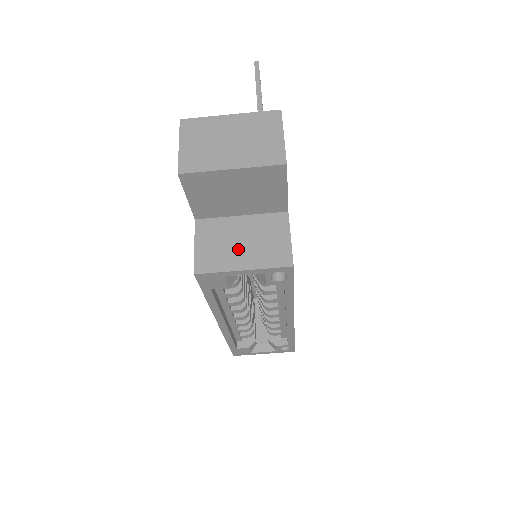
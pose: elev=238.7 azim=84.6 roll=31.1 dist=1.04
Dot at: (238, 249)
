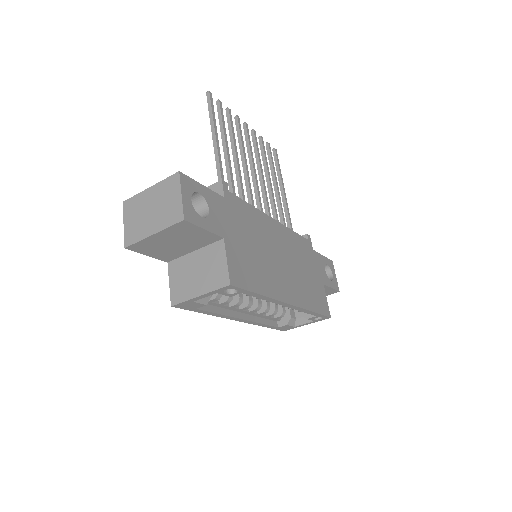
Dot at: (195, 280)
